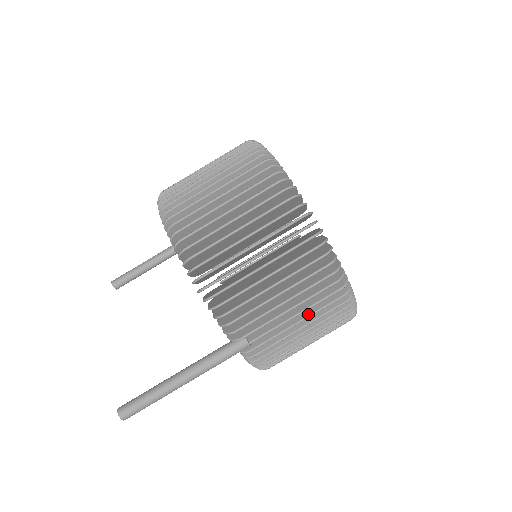
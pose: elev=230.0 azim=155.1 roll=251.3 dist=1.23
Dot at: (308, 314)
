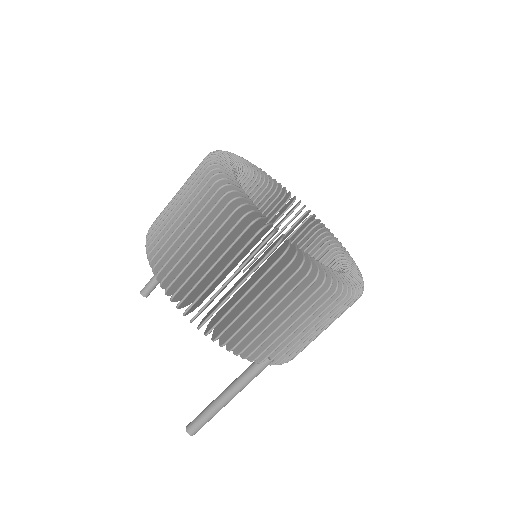
Dot at: (316, 322)
